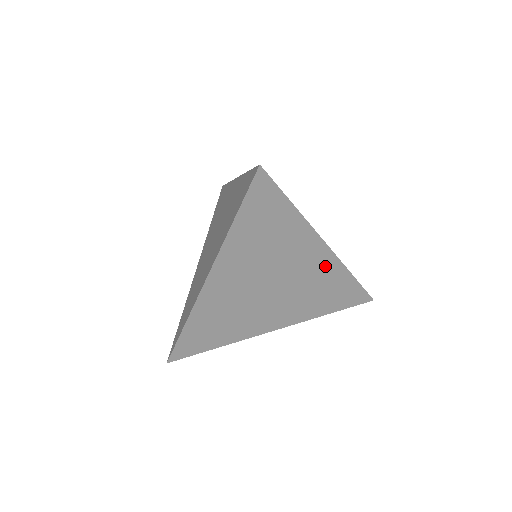
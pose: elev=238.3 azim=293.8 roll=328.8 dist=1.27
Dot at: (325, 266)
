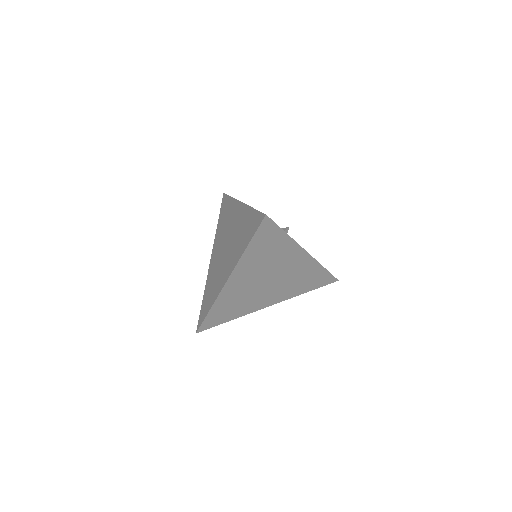
Dot at: (306, 265)
